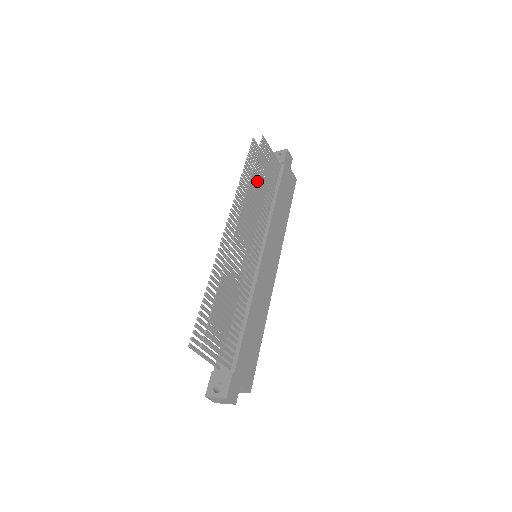
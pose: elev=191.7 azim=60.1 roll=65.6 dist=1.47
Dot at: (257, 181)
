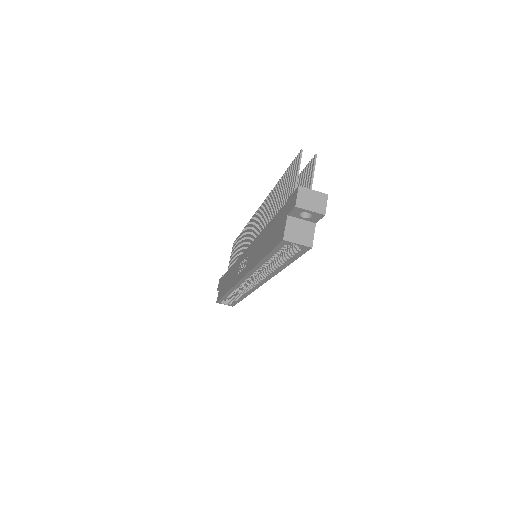
Dot at: occluded
